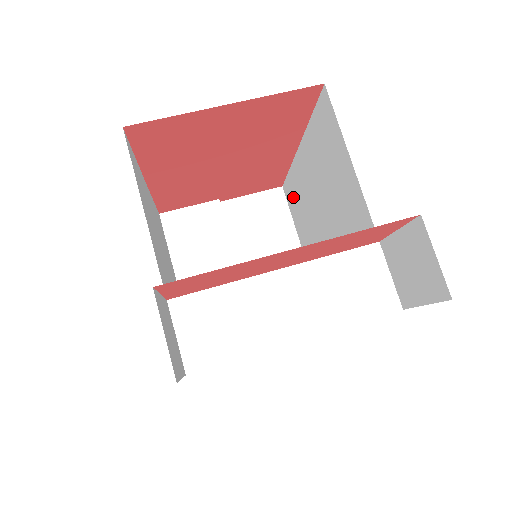
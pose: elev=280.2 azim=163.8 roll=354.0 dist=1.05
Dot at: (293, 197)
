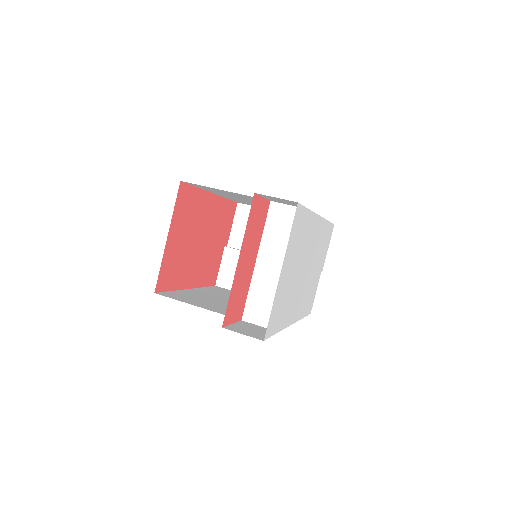
Dot at: occluded
